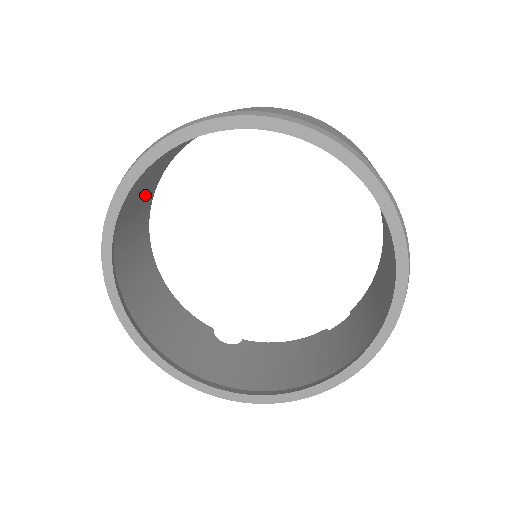
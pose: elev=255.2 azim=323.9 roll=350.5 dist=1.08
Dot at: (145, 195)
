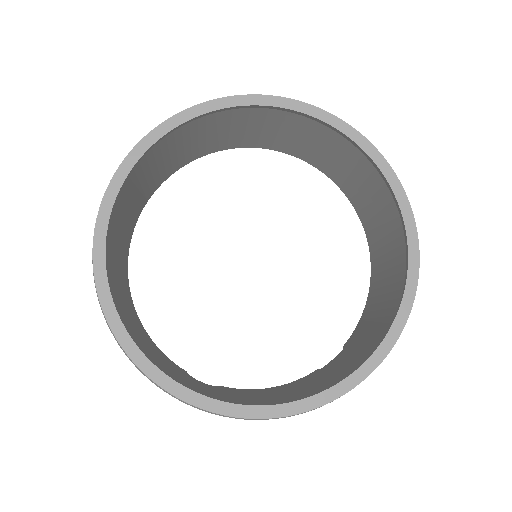
Dot at: (140, 196)
